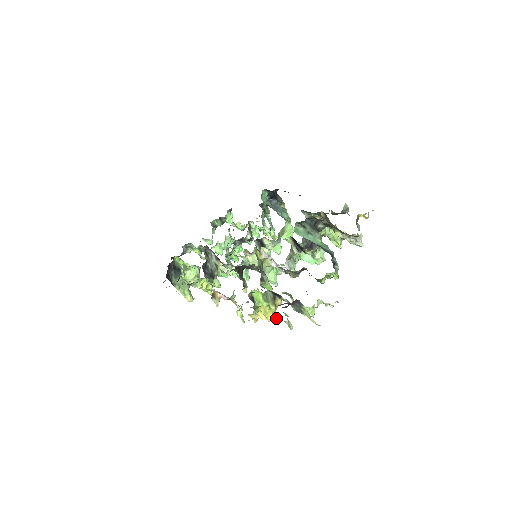
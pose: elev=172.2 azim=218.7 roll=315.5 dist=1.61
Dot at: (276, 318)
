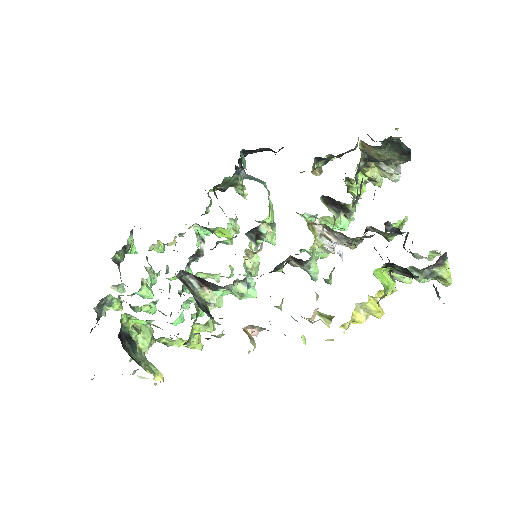
Dot at: occluded
